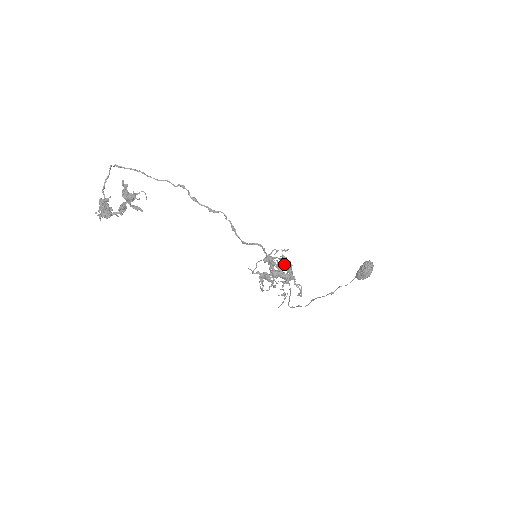
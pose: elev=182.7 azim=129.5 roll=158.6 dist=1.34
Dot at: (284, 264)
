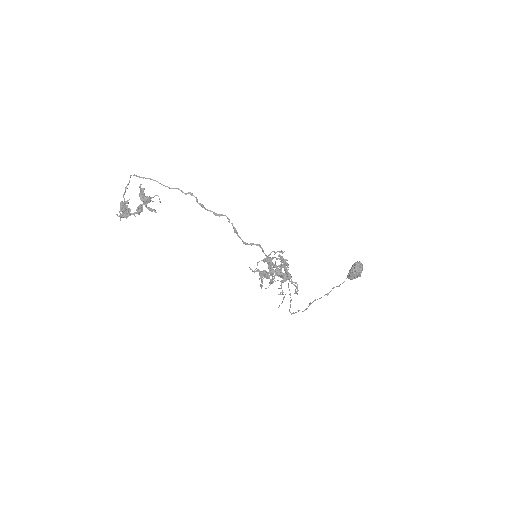
Dot at: (281, 264)
